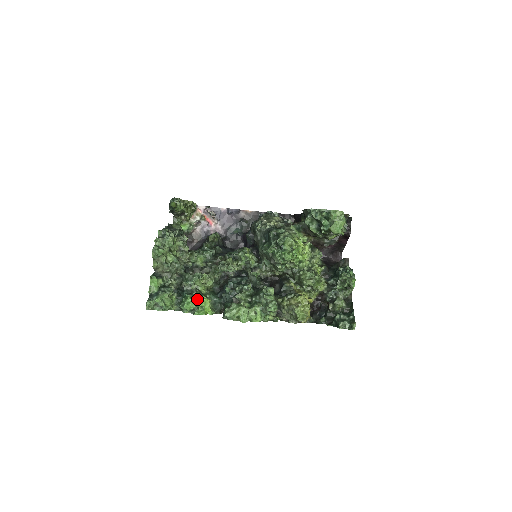
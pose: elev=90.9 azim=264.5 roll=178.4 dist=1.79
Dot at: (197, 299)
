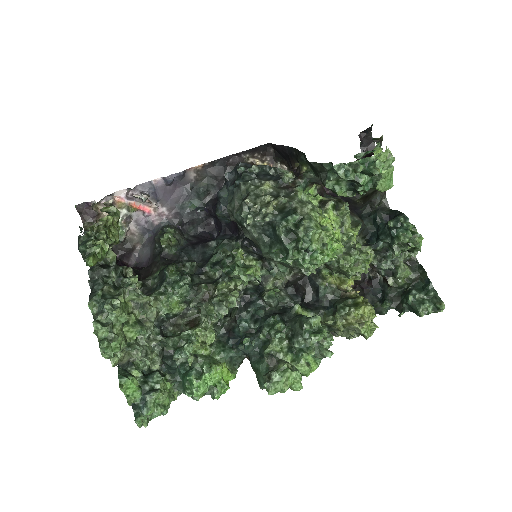
Dot at: (207, 376)
